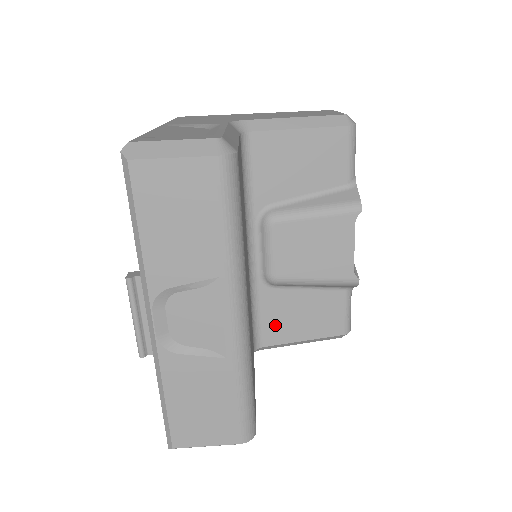
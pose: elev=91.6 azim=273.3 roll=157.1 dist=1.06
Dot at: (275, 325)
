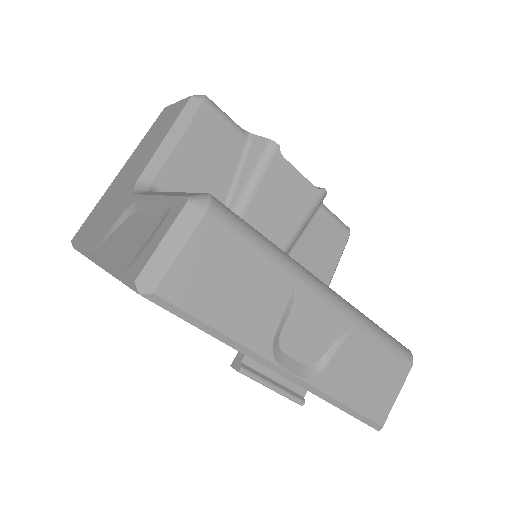
Dot at: occluded
